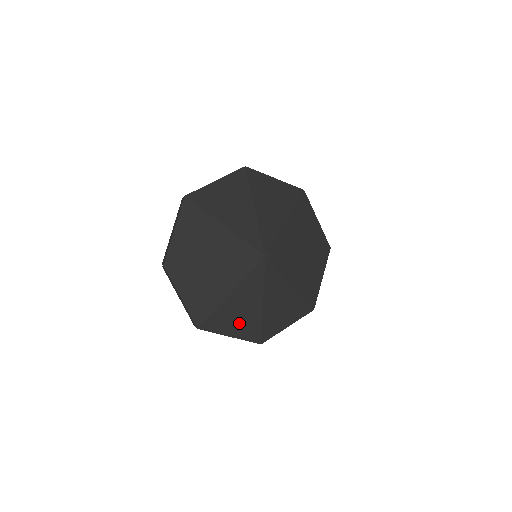
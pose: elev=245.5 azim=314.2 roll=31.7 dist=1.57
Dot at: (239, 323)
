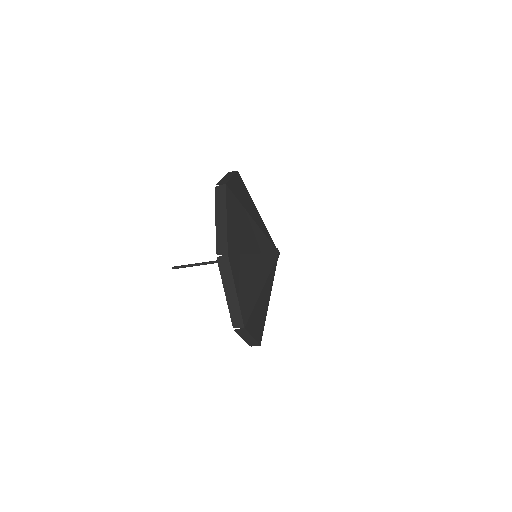
Dot at: (259, 322)
